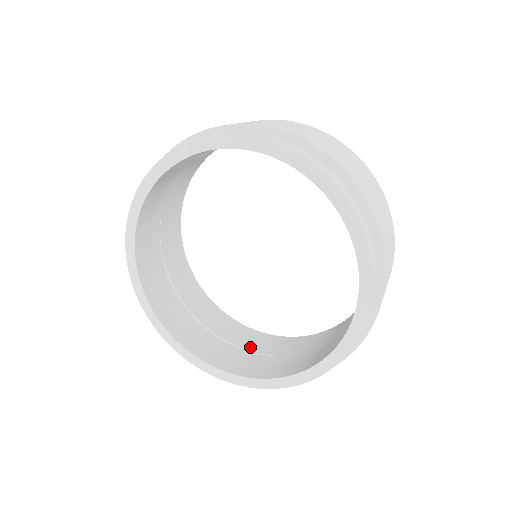
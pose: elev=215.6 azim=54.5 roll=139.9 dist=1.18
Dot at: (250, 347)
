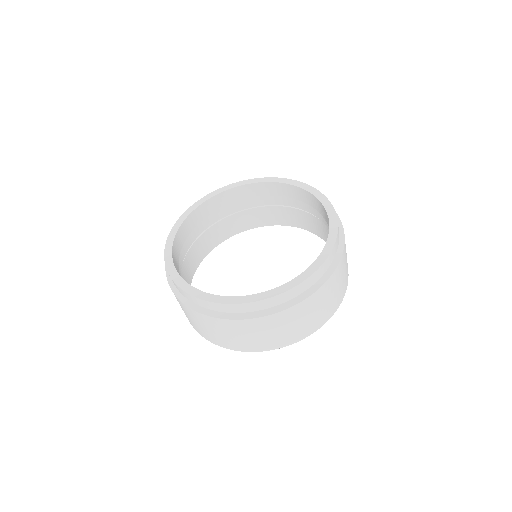
Dot at: occluded
